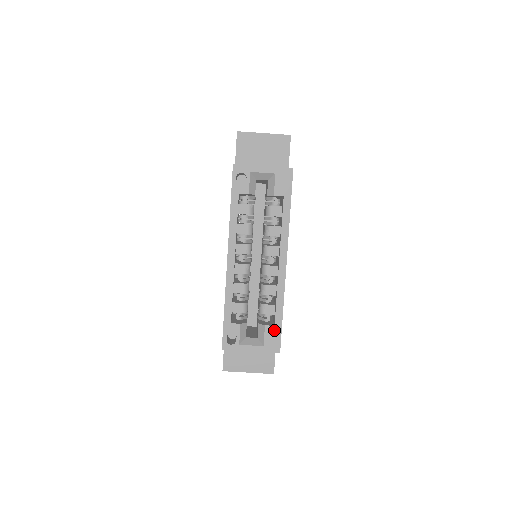
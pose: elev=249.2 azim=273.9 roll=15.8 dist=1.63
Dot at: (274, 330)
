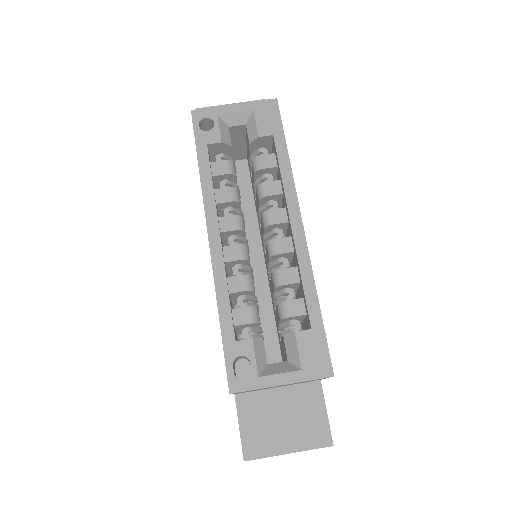
Dot at: (312, 337)
